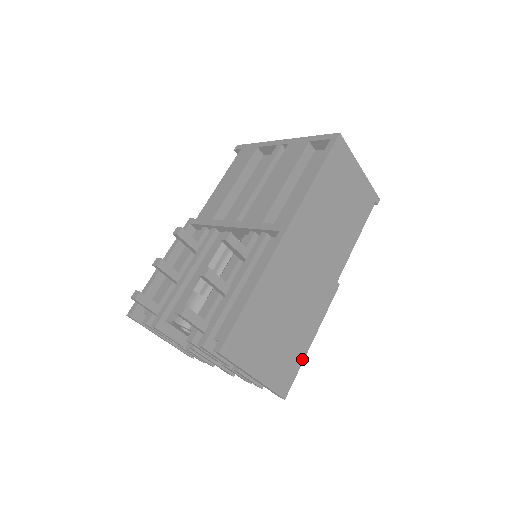
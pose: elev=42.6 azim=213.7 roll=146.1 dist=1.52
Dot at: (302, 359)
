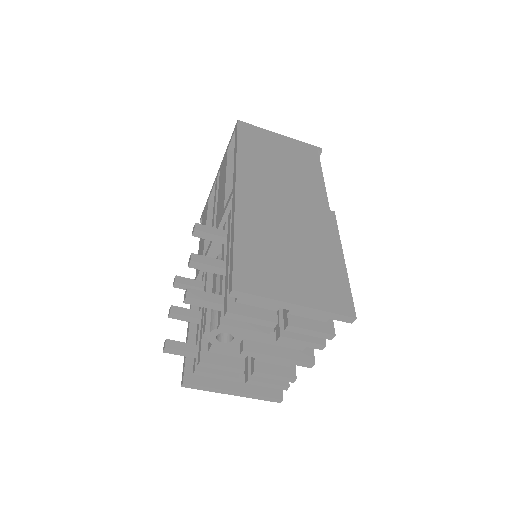
Dot at: (345, 278)
